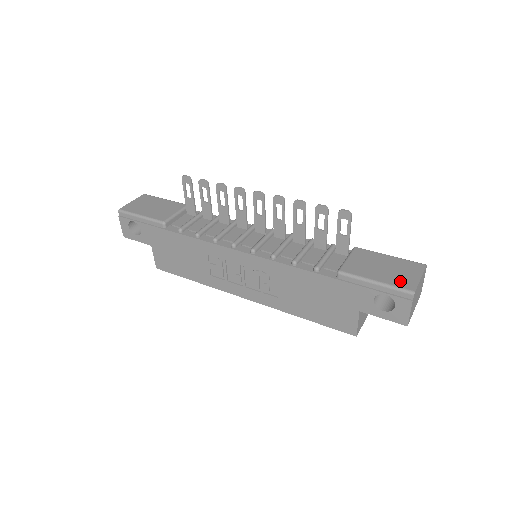
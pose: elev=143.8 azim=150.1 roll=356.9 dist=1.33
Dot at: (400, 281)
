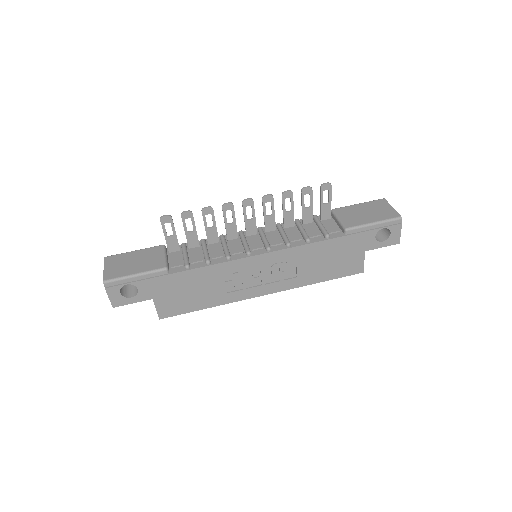
Dot at: (386, 215)
